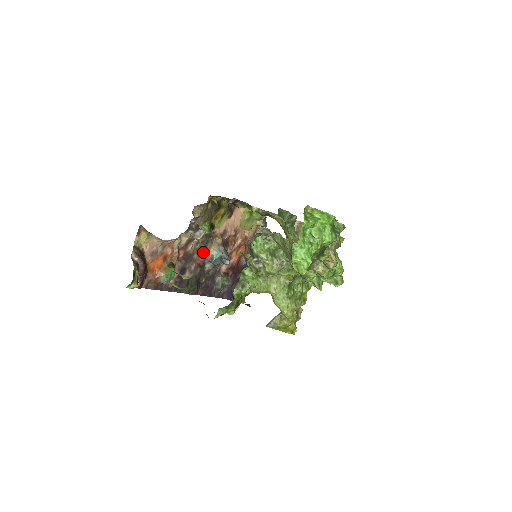
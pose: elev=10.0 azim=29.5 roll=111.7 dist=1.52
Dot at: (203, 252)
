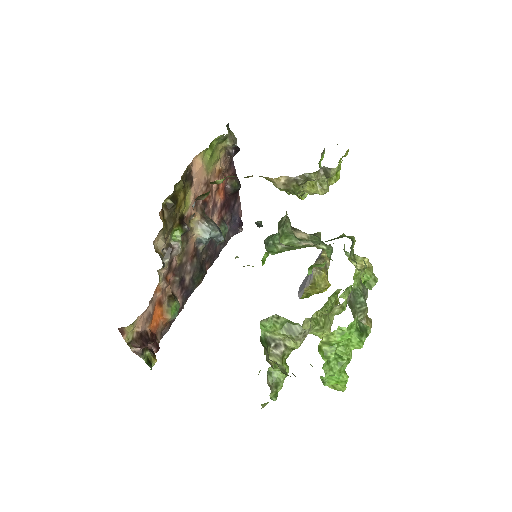
Dot at: (189, 246)
